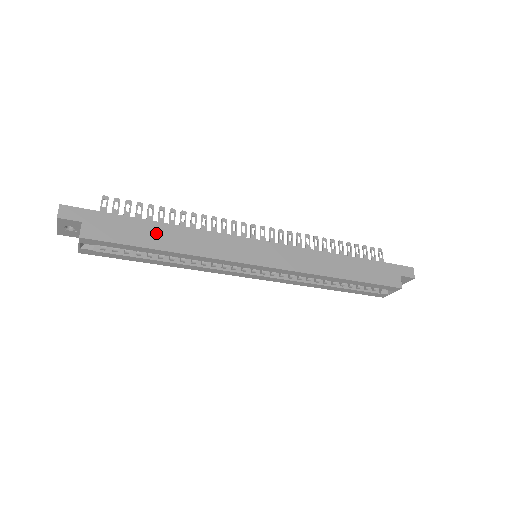
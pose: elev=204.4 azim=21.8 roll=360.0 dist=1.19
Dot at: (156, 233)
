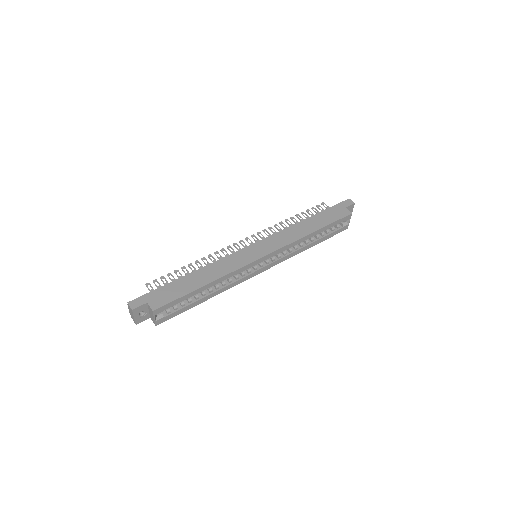
Dot at: (192, 280)
